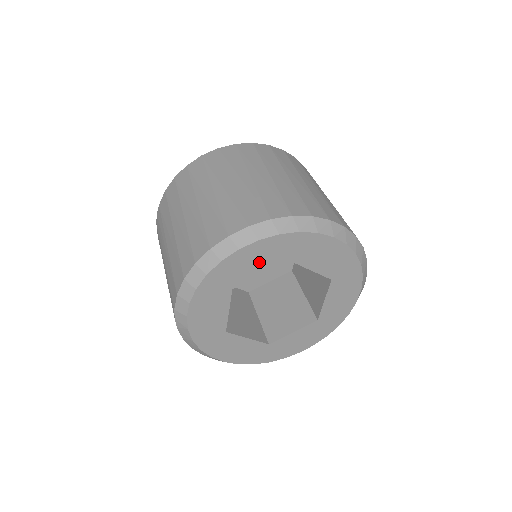
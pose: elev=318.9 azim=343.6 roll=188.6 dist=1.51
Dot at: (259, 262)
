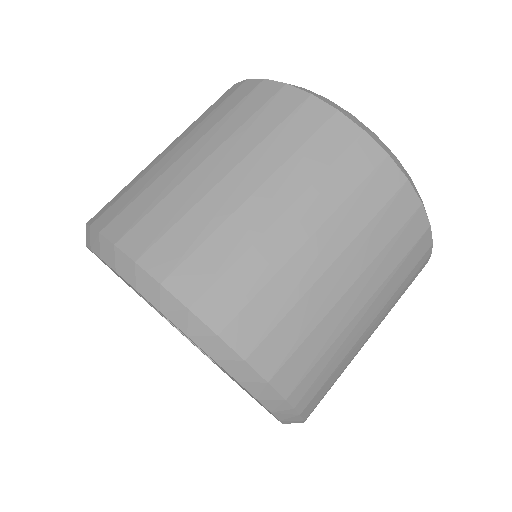
Dot at: (117, 274)
